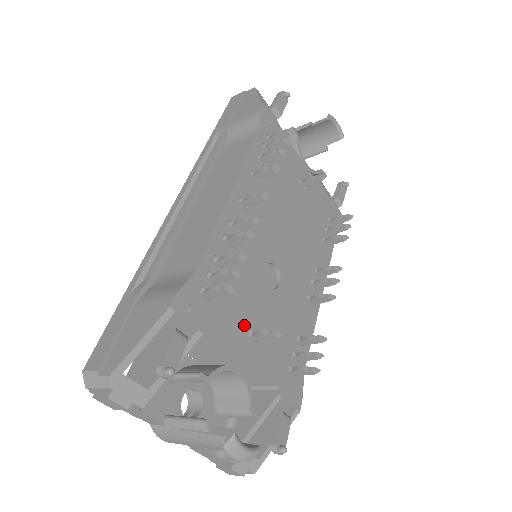
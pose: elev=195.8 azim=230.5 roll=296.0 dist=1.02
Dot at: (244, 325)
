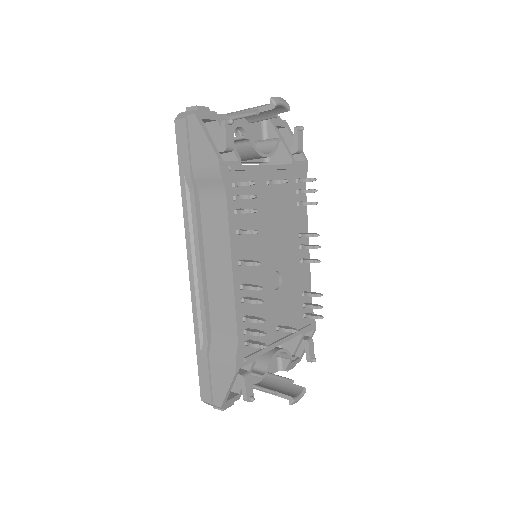
Dot at: (273, 330)
